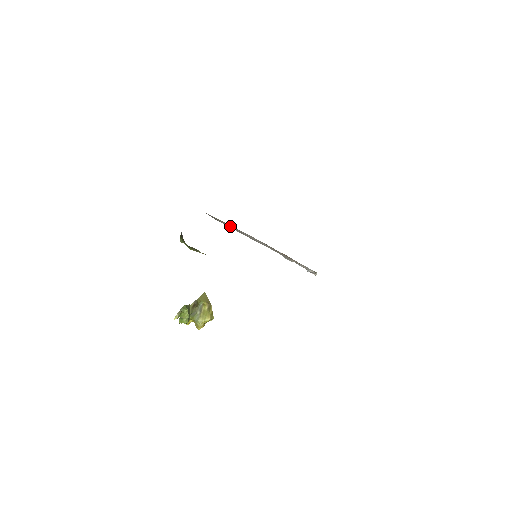
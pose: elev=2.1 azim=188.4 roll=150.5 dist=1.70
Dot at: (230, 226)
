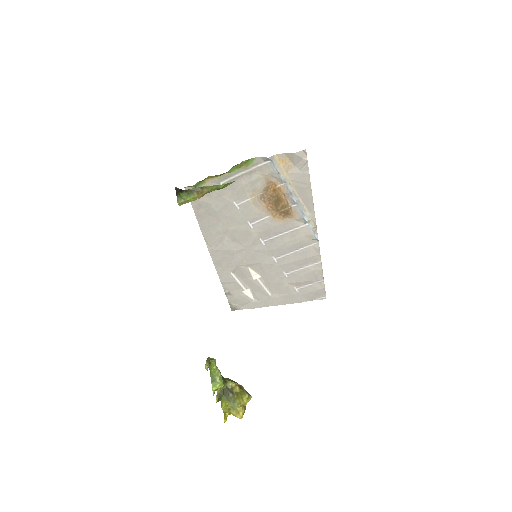
Dot at: (217, 190)
